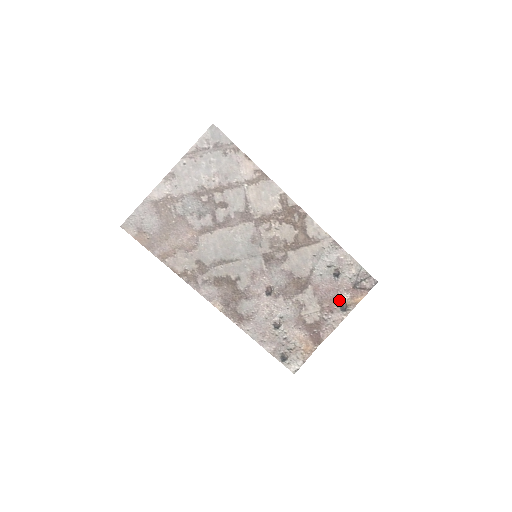
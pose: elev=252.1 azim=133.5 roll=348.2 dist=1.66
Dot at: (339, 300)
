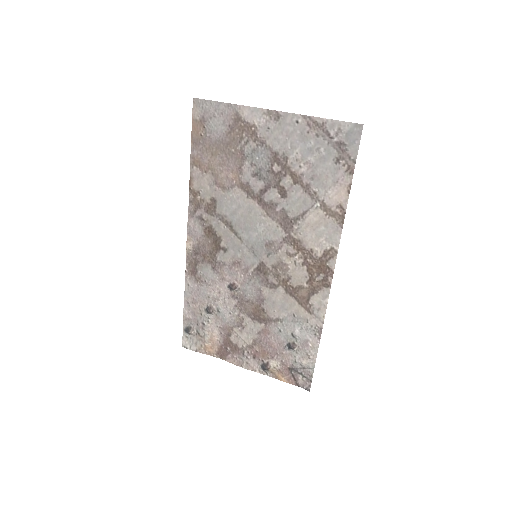
Dot at: (269, 359)
